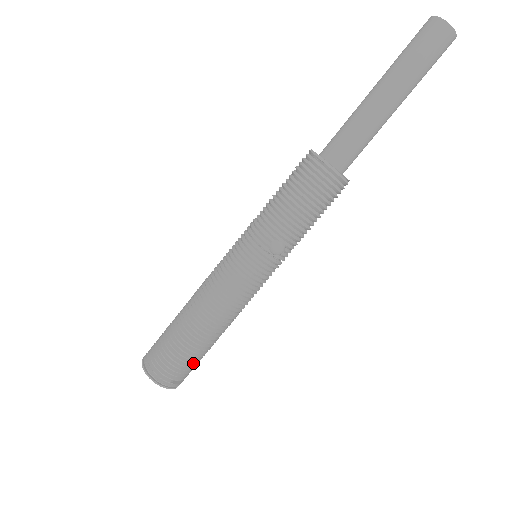
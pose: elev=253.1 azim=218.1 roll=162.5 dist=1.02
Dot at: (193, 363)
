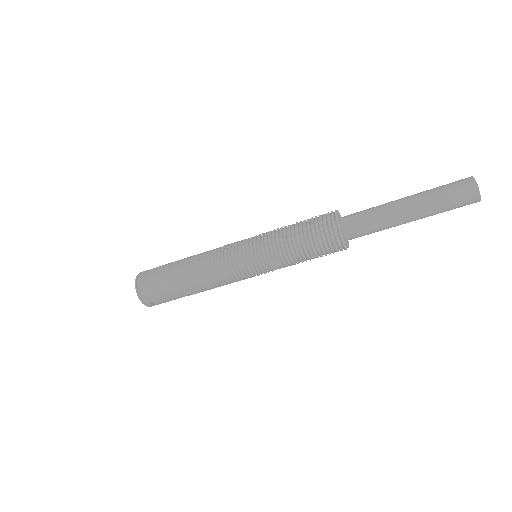
Dot at: (173, 299)
